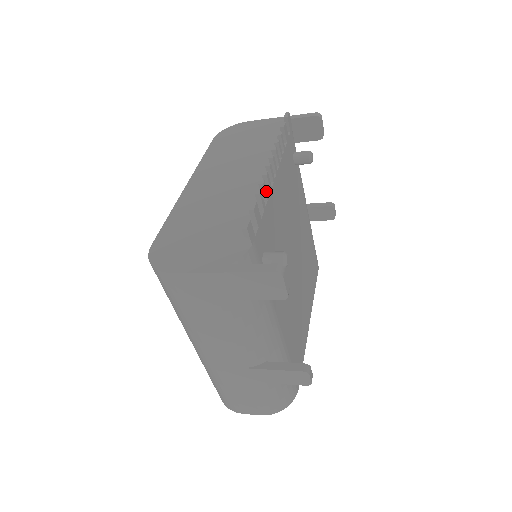
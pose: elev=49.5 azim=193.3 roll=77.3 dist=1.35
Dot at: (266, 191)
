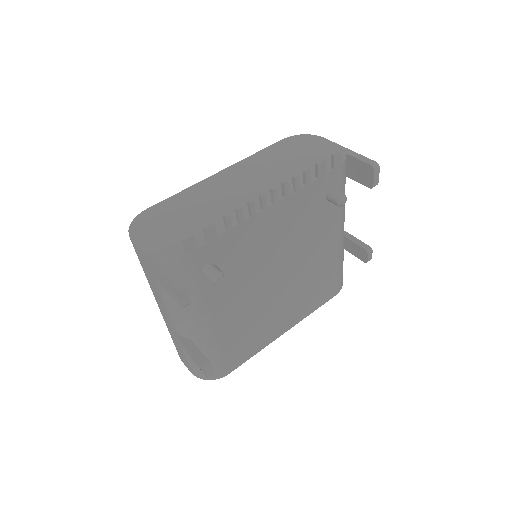
Dot at: (242, 216)
